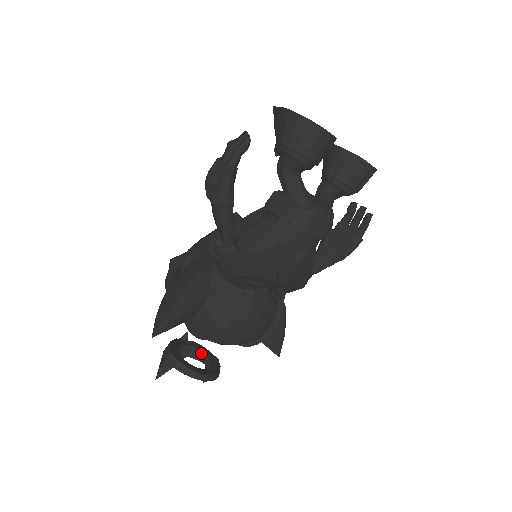
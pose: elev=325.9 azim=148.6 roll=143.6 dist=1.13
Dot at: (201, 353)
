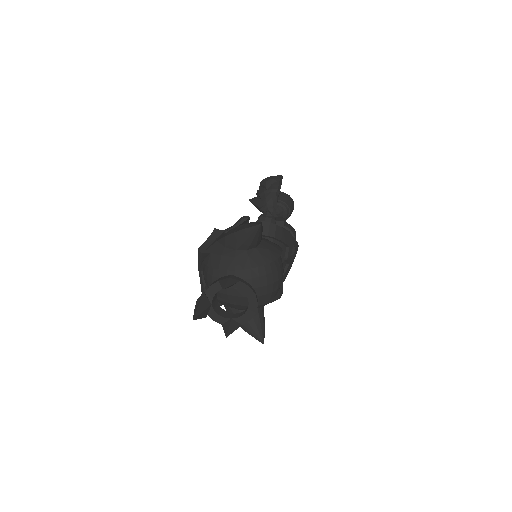
Dot at: (223, 311)
